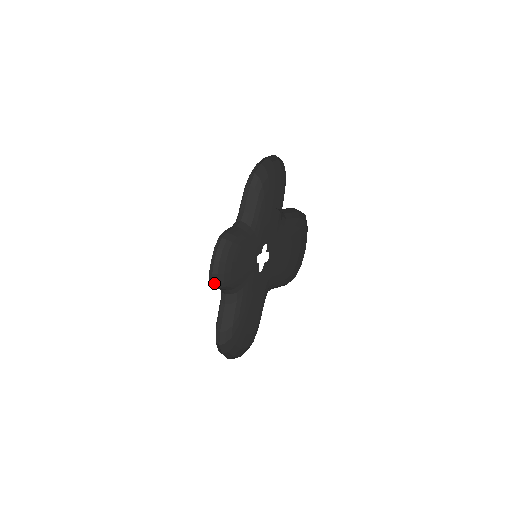
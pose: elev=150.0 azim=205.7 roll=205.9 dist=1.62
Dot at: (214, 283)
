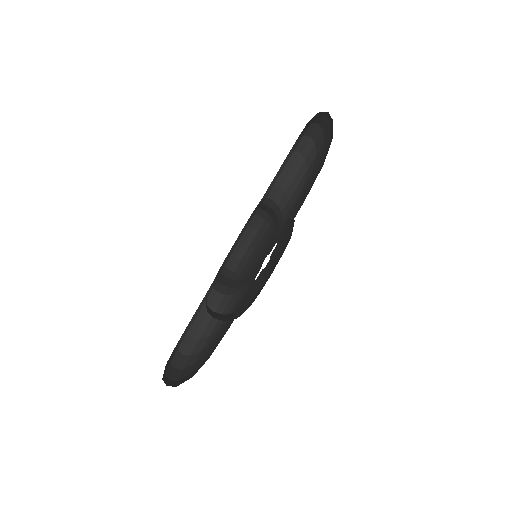
Dot at: (230, 270)
